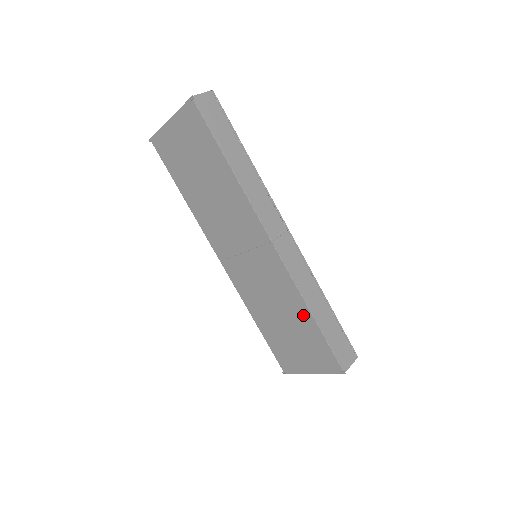
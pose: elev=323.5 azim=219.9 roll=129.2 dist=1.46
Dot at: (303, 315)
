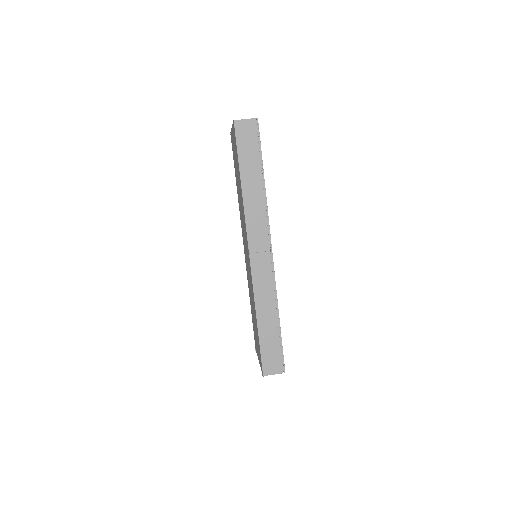
Dot at: occluded
